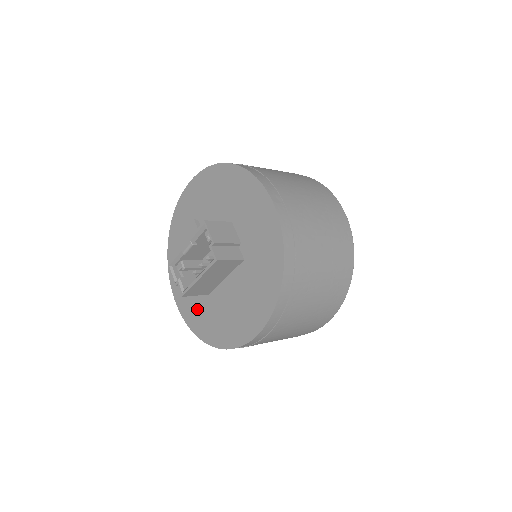
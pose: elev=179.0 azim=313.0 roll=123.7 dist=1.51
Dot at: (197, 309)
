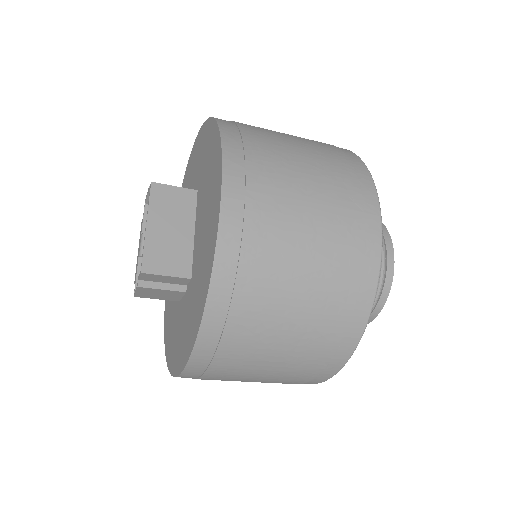
Dot at: (189, 317)
